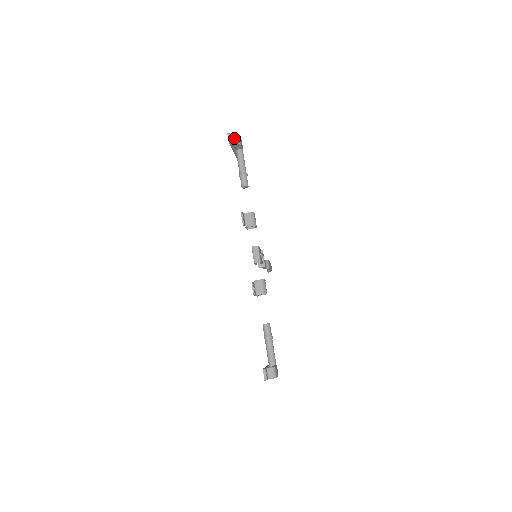
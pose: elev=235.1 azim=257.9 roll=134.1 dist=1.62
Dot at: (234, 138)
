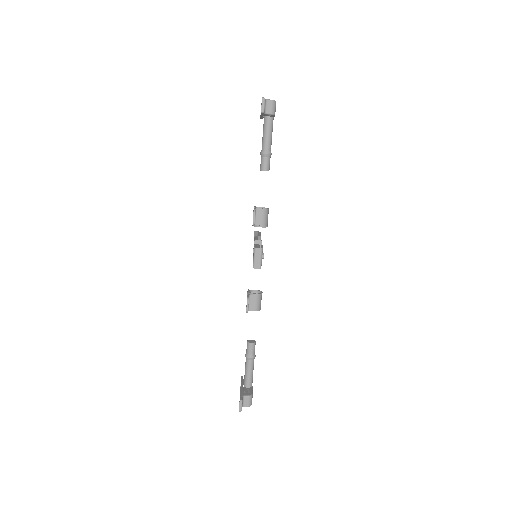
Dot at: (269, 104)
